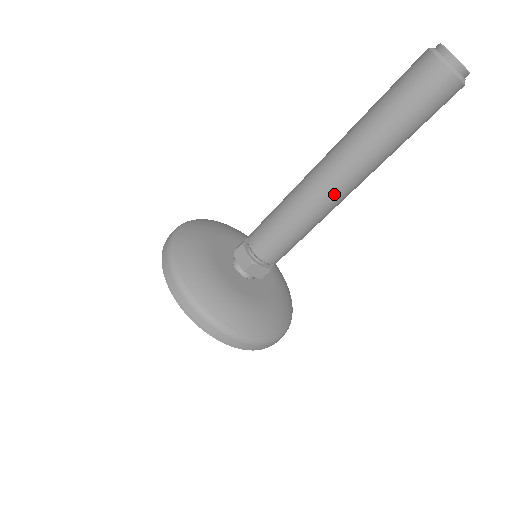
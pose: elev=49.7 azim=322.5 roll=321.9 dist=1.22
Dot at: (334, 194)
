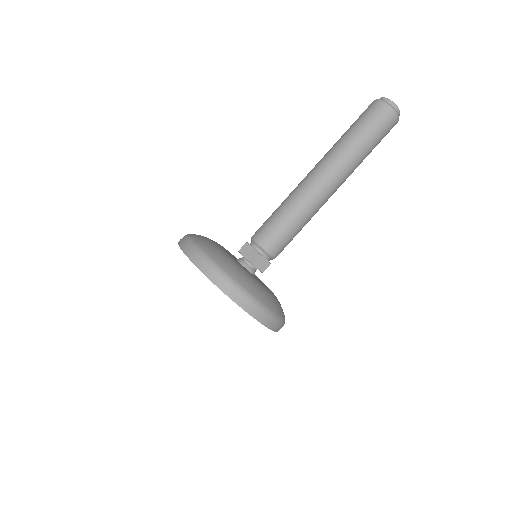
Dot at: (323, 191)
